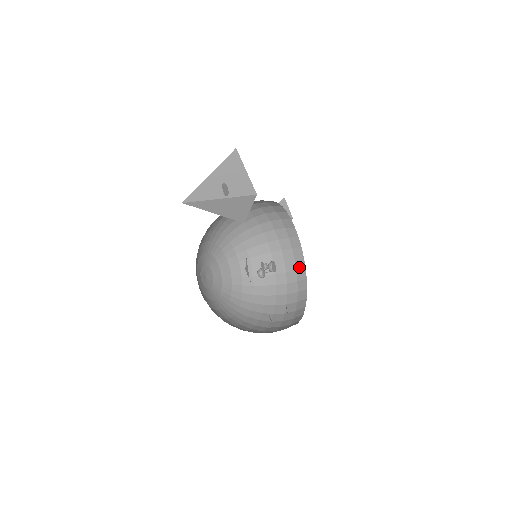
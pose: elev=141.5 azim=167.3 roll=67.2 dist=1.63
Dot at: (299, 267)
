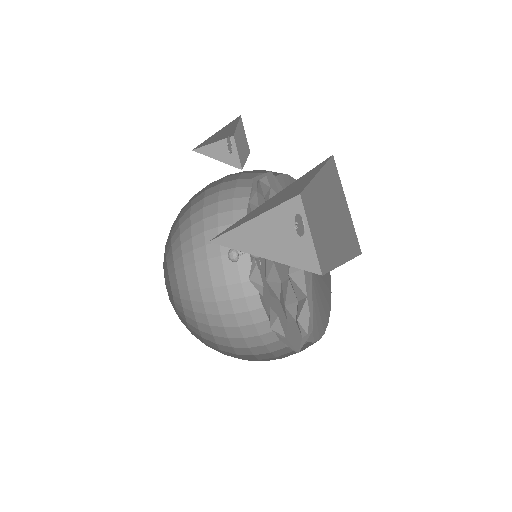
Dot at: occluded
